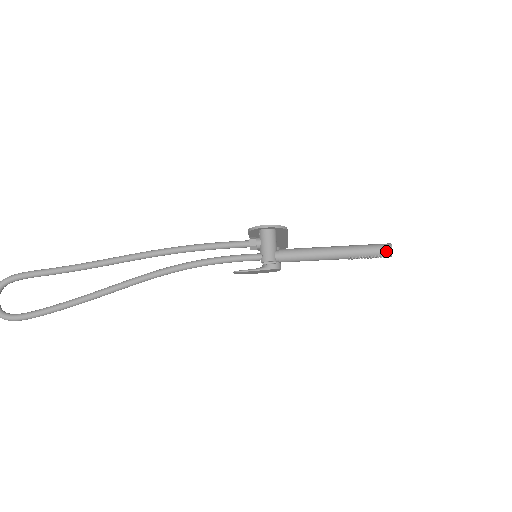
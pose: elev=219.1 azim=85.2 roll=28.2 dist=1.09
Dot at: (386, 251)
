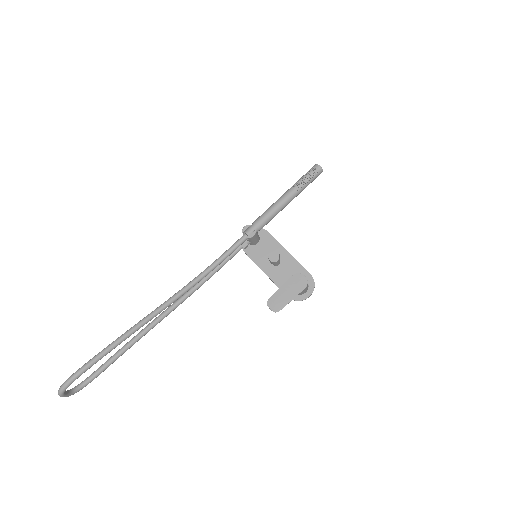
Dot at: (312, 167)
